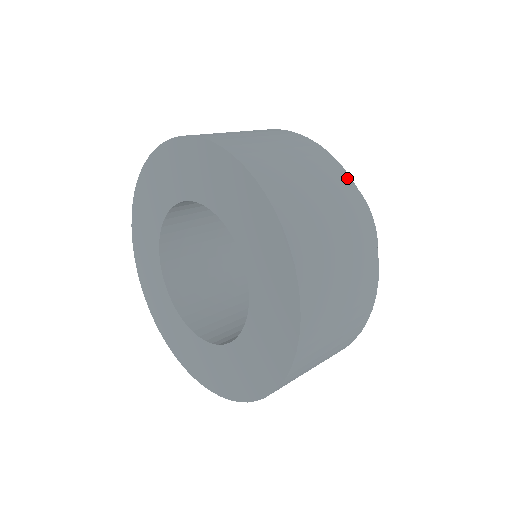
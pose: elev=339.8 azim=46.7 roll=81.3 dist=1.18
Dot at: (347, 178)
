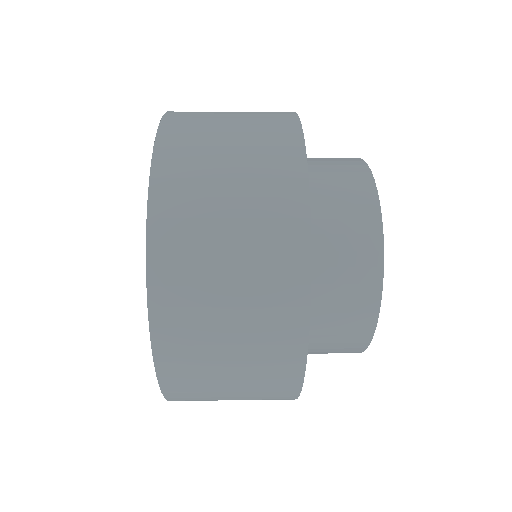
Dot at: (296, 136)
